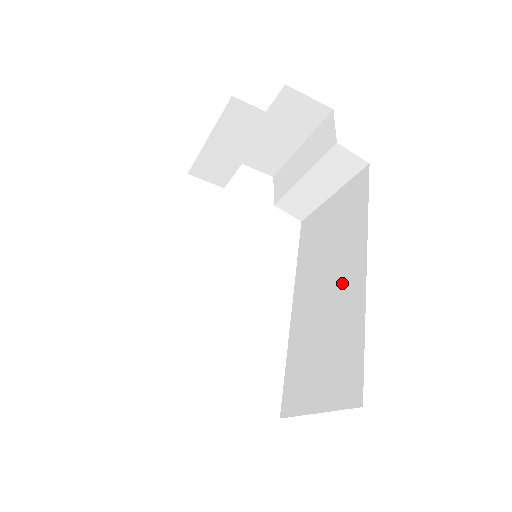
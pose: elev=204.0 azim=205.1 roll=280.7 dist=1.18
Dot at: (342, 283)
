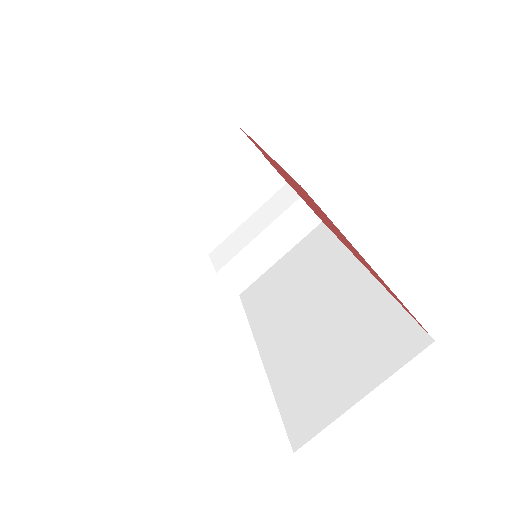
Dot at: (336, 292)
